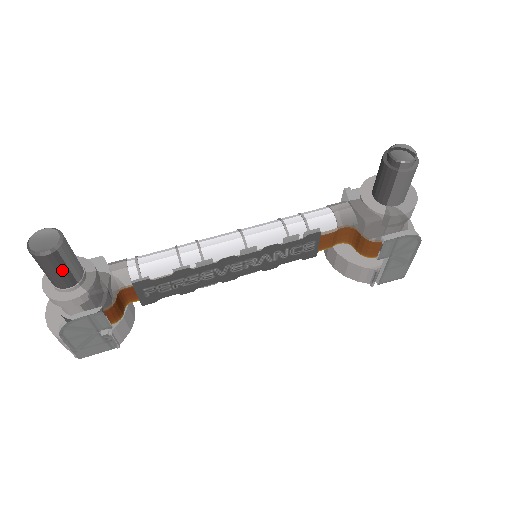
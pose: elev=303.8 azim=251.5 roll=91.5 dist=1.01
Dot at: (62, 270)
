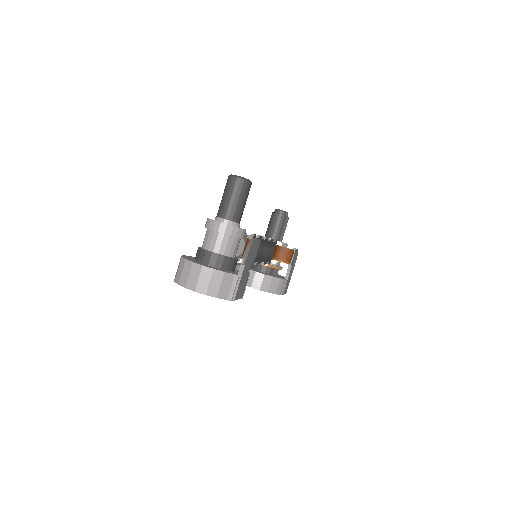
Dot at: occluded
